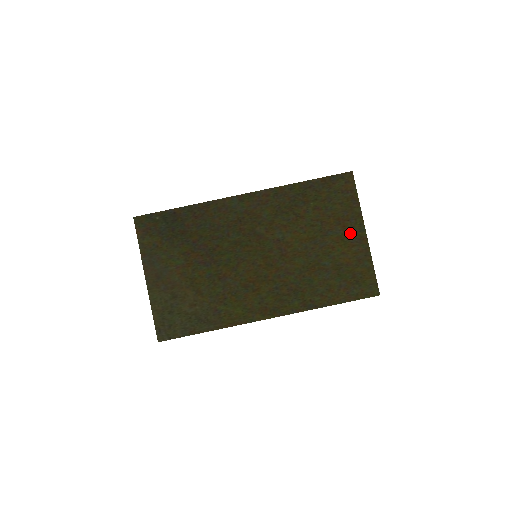
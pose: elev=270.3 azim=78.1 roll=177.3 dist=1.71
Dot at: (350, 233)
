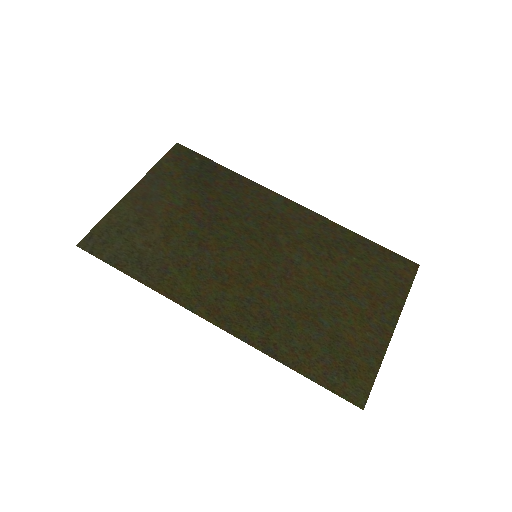
Dot at: (376, 316)
